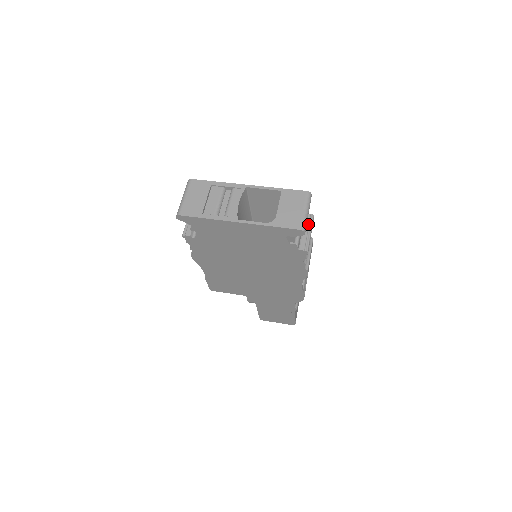
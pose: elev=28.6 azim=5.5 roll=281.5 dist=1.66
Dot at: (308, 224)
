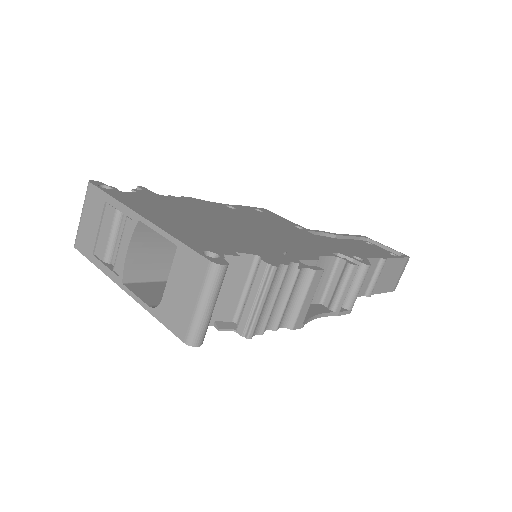
Dot at: (259, 285)
